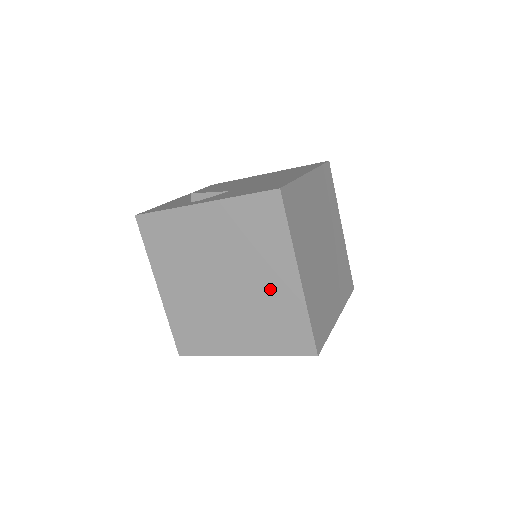
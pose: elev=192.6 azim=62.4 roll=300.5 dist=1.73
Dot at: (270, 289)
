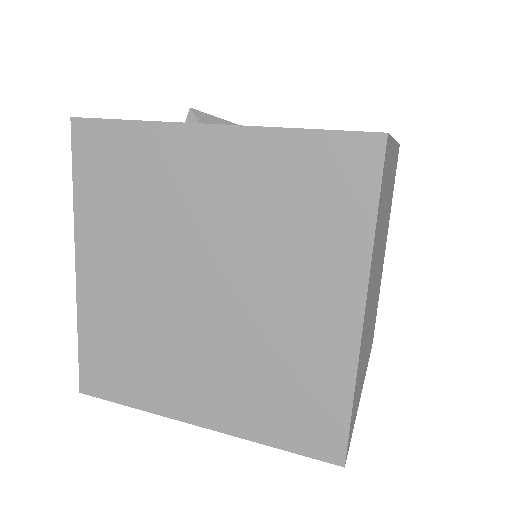
Dot at: (294, 323)
